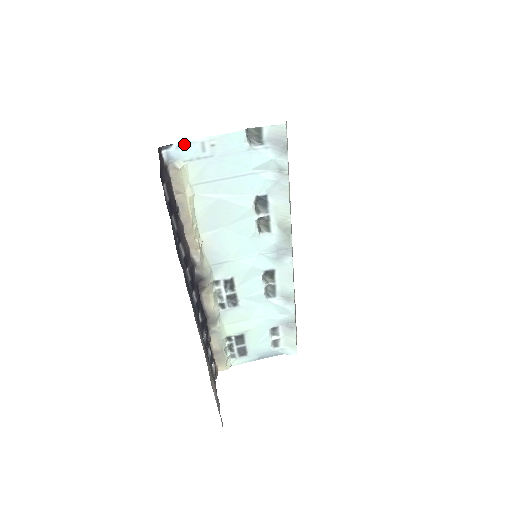
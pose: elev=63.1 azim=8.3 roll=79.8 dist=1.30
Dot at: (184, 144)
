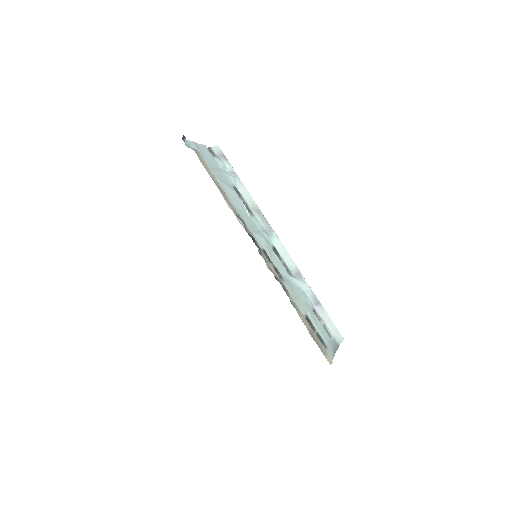
Dot at: (189, 142)
